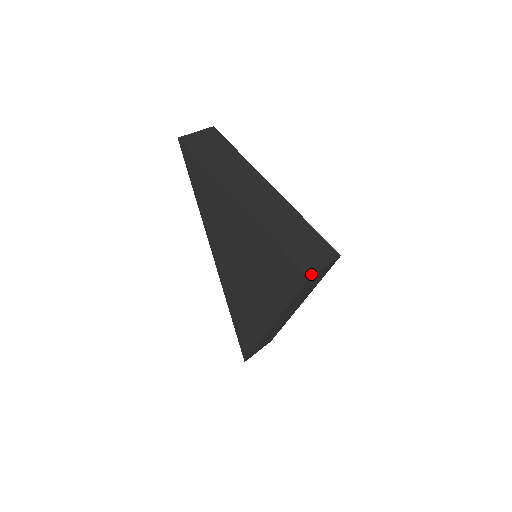
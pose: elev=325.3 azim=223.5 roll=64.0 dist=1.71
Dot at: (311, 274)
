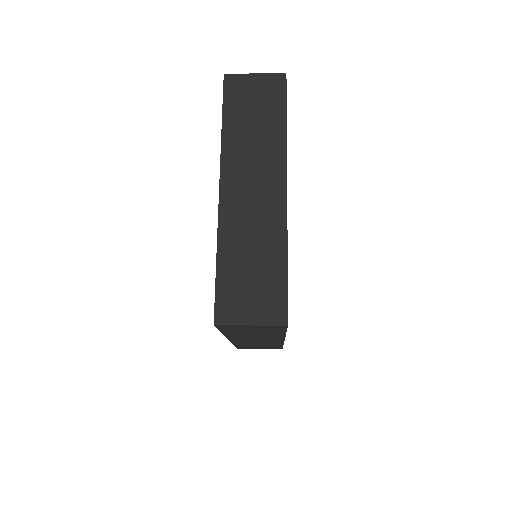
Dot at: (220, 322)
